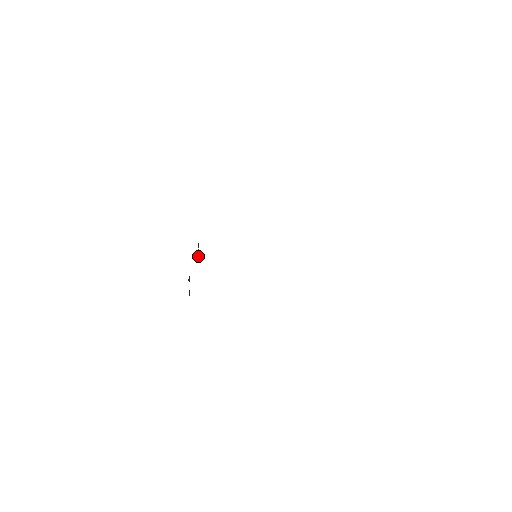
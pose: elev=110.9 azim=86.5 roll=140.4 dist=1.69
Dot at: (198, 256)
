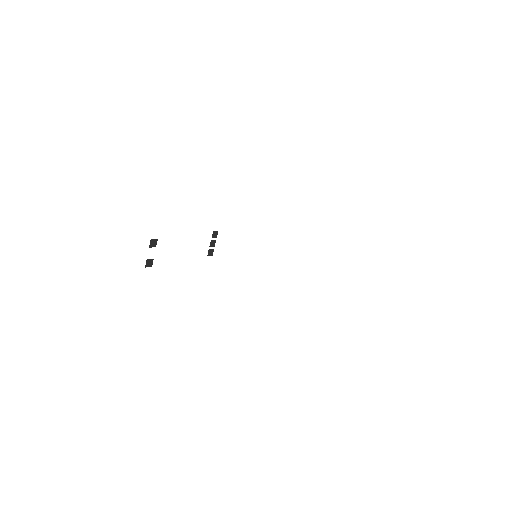
Dot at: (209, 249)
